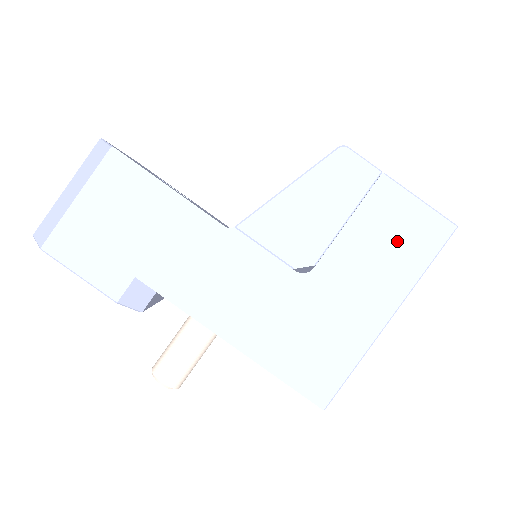
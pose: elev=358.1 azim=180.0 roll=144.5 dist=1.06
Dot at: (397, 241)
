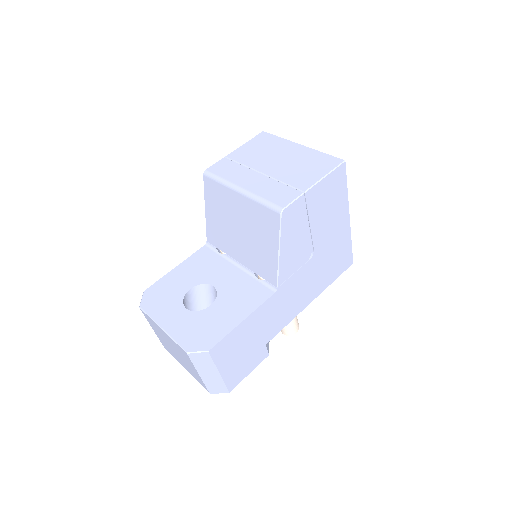
Dot at: (331, 199)
